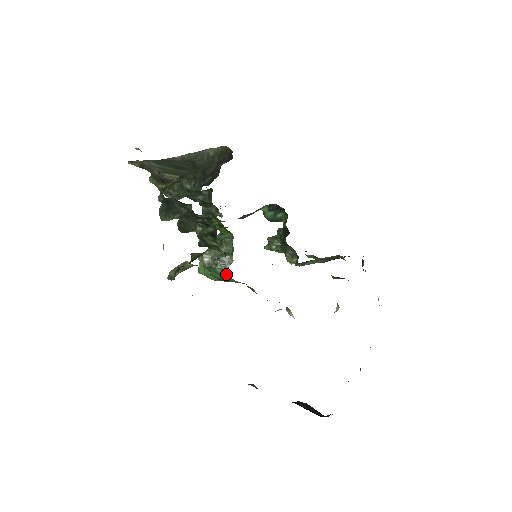
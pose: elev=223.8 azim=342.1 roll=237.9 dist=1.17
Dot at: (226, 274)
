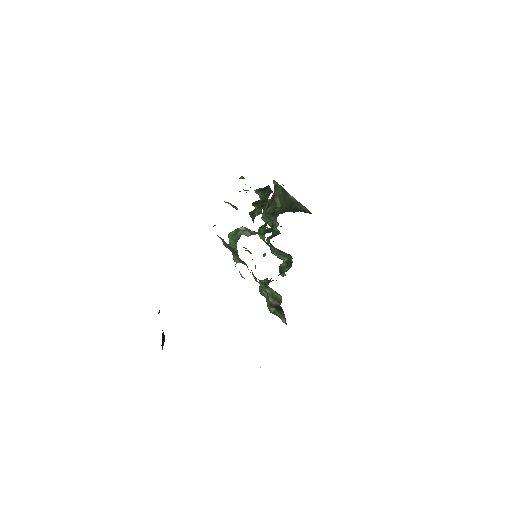
Dot at: occluded
